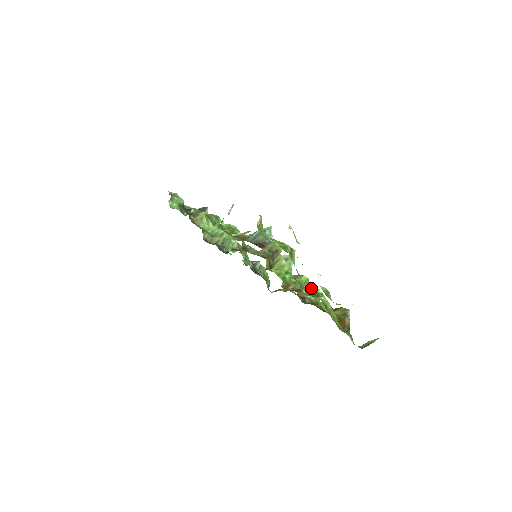
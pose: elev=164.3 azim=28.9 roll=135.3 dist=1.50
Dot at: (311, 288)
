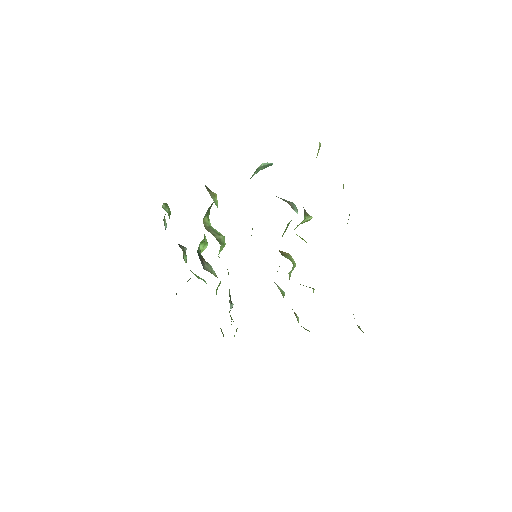
Dot at: occluded
